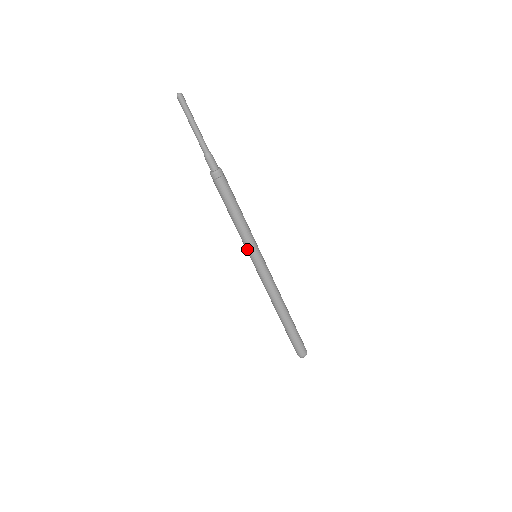
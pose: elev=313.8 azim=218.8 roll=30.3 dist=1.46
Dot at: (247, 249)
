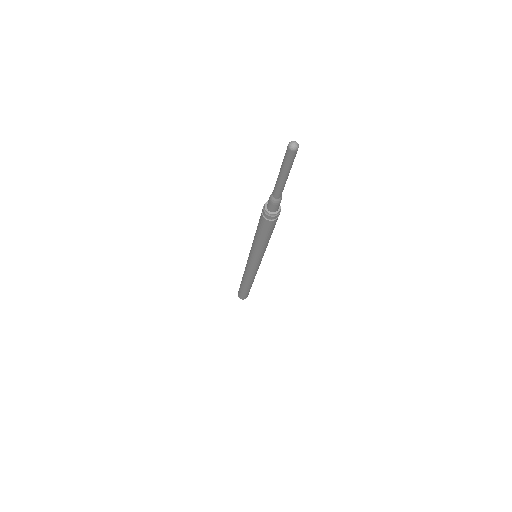
Dot at: (254, 257)
